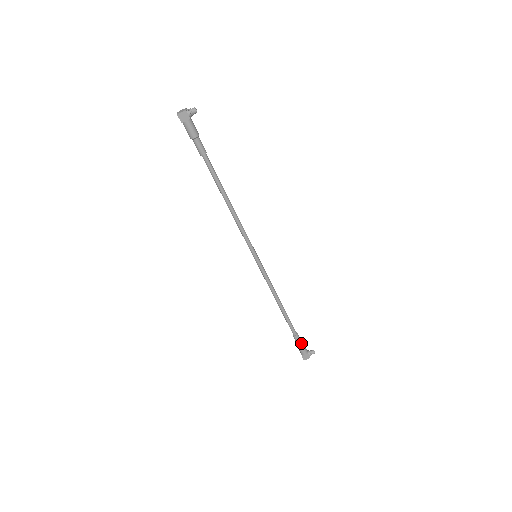
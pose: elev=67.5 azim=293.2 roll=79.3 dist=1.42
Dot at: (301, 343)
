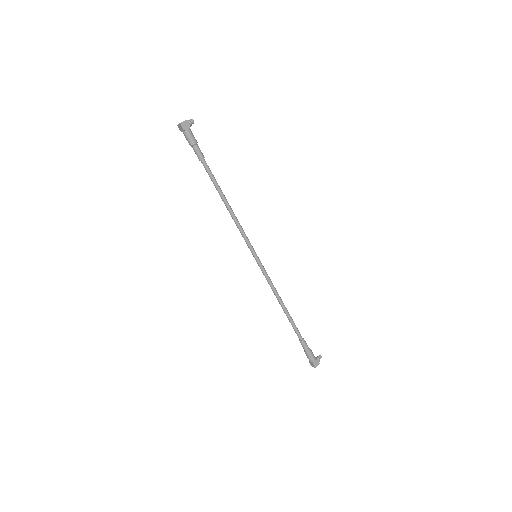
Dot at: (309, 348)
